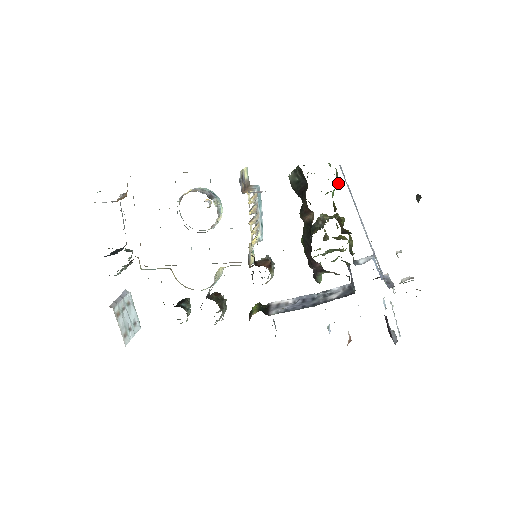
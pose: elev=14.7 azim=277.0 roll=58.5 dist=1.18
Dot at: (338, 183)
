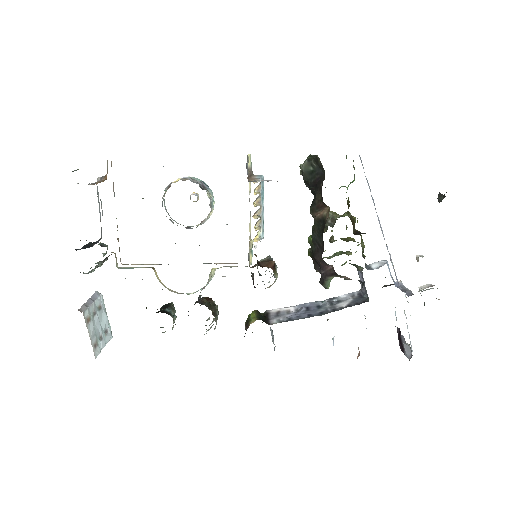
Dot at: (354, 176)
